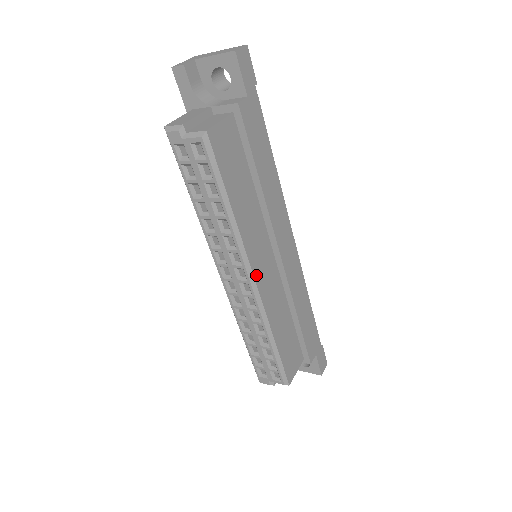
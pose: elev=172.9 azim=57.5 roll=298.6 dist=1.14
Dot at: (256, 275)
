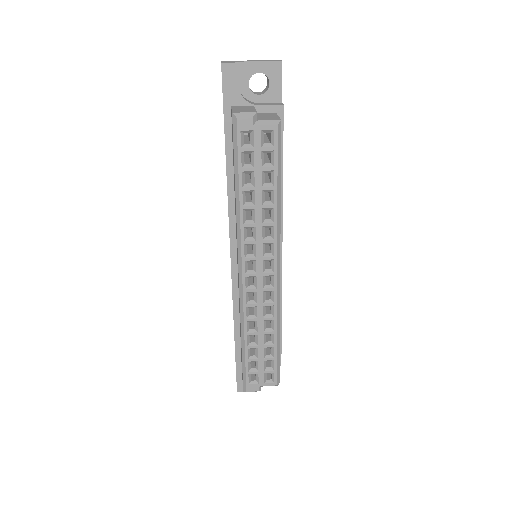
Dot at: (279, 267)
